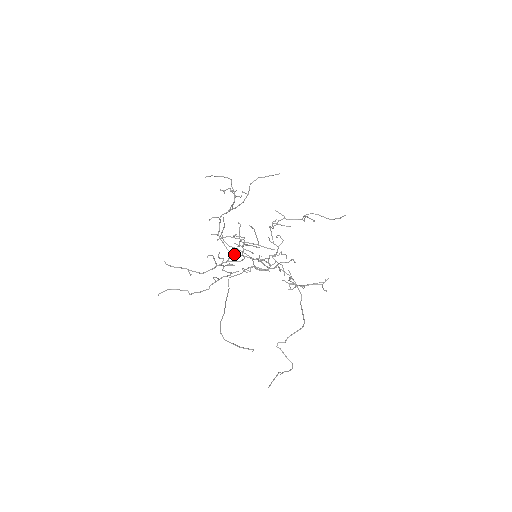
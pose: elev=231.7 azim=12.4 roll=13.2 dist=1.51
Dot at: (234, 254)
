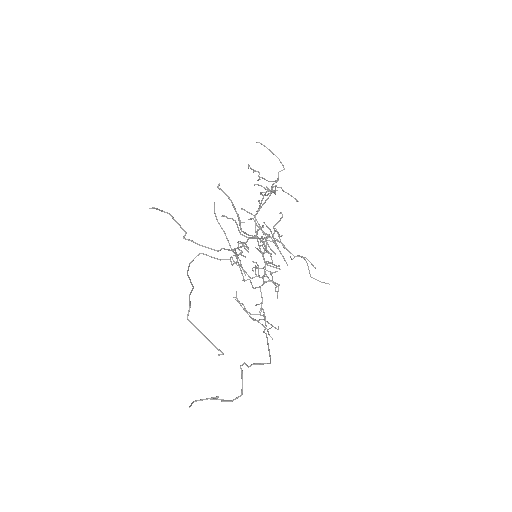
Dot at: occluded
